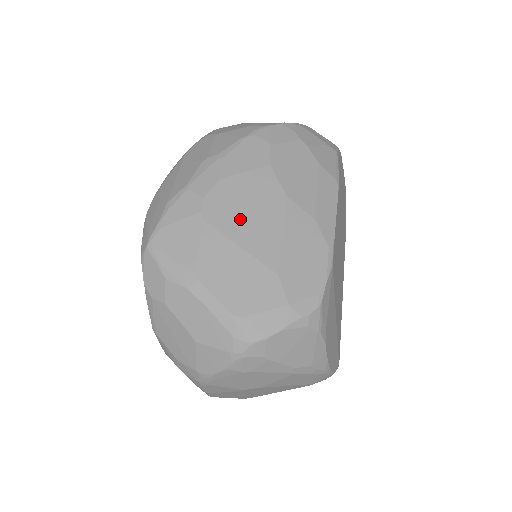
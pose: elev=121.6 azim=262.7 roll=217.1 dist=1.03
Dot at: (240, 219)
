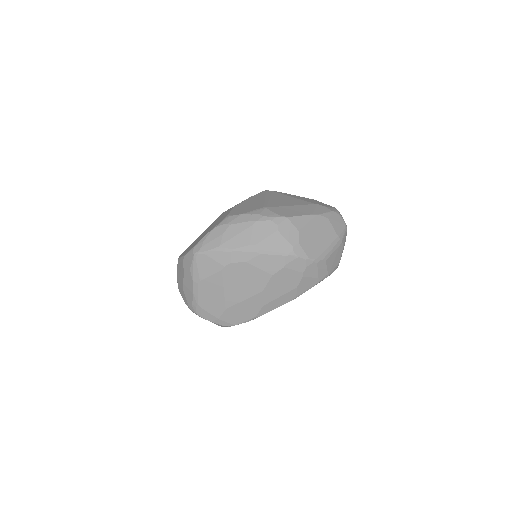
Dot at: (235, 282)
